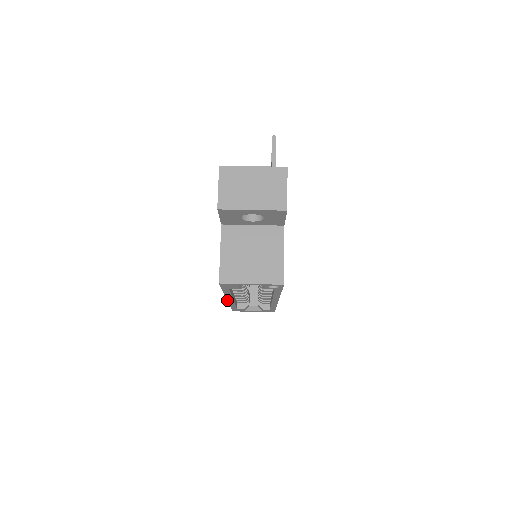
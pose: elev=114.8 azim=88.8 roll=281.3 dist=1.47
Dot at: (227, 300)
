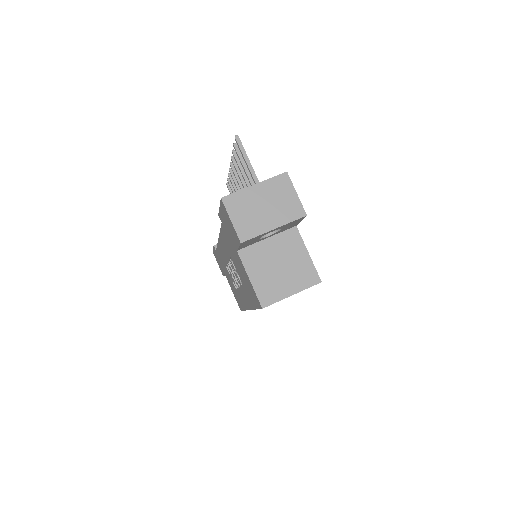
Dot at: occluded
